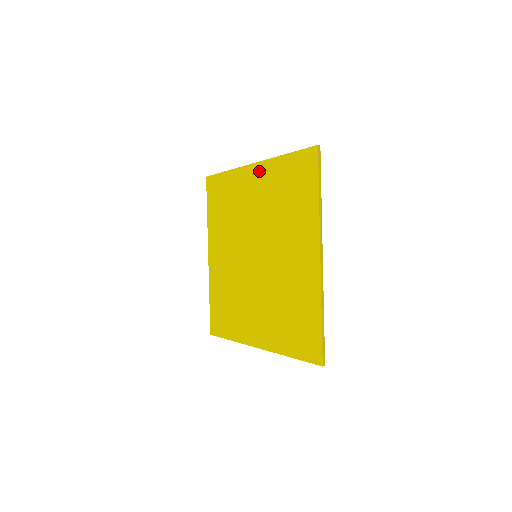
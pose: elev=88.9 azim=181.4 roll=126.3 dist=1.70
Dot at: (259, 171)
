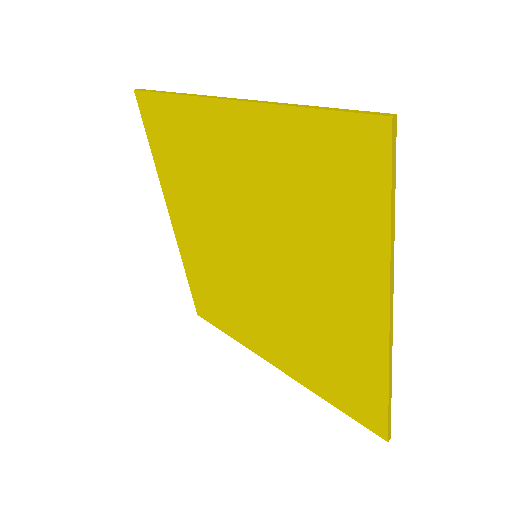
Dot at: (243, 121)
